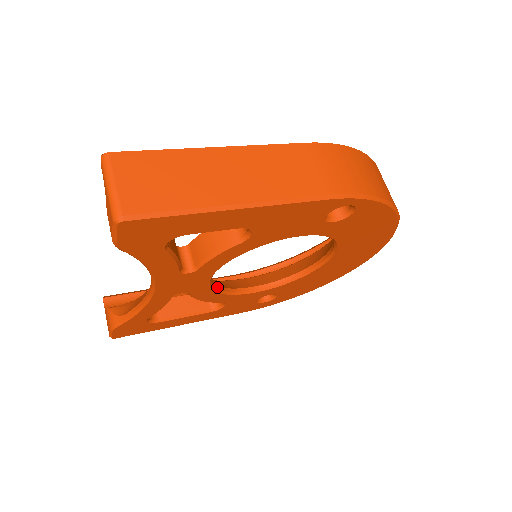
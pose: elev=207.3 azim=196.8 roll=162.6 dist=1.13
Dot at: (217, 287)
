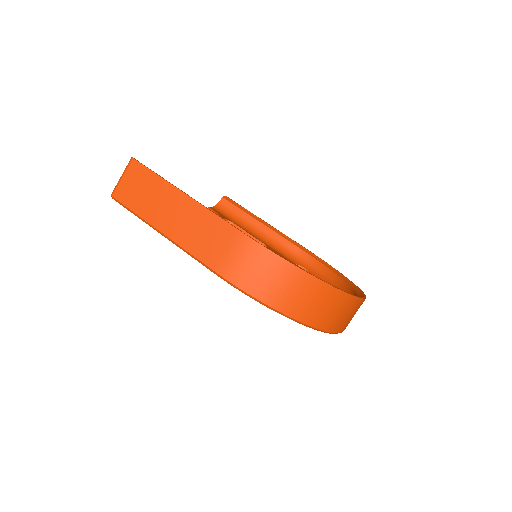
Dot at: occluded
